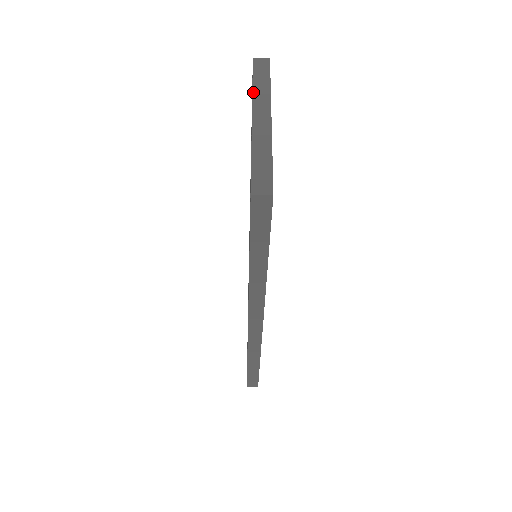
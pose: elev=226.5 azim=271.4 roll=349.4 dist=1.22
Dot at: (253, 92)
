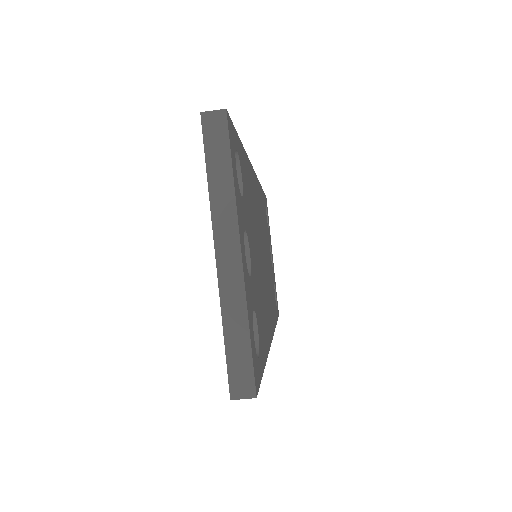
Dot at: (210, 200)
